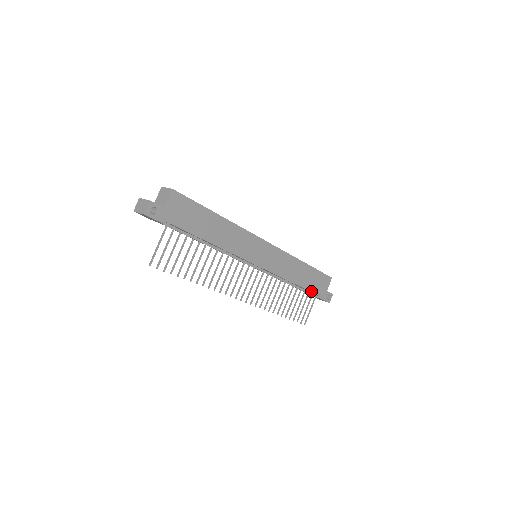
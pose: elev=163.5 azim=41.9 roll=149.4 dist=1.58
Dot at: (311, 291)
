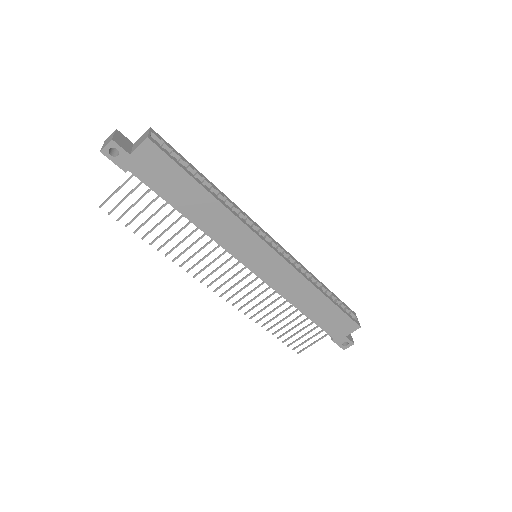
Dot at: (320, 326)
